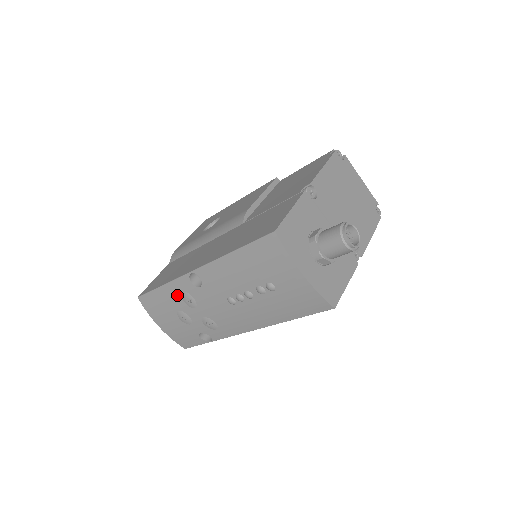
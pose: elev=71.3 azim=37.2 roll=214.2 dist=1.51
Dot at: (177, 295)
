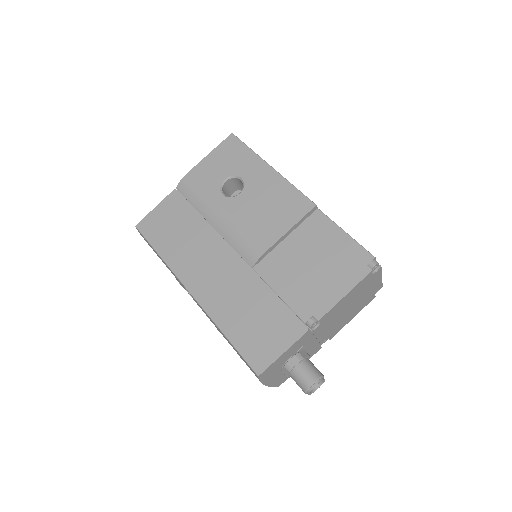
Dot at: (171, 272)
